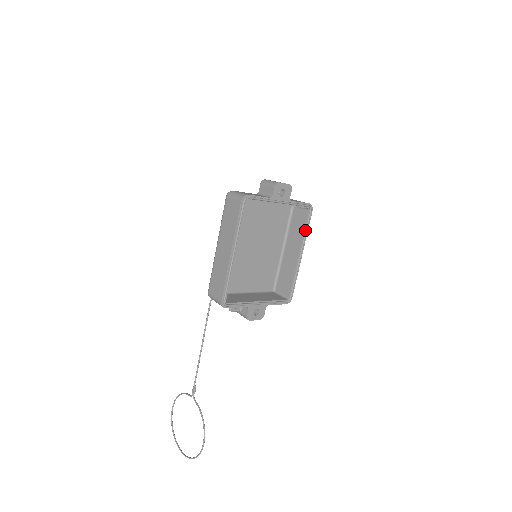
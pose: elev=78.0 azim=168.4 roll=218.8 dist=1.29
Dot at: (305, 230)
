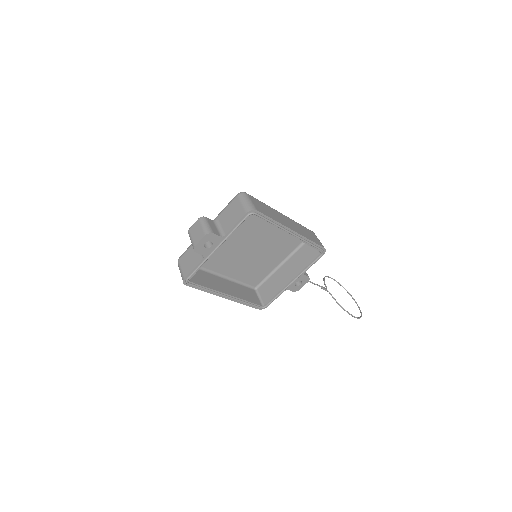
Dot at: (270, 223)
